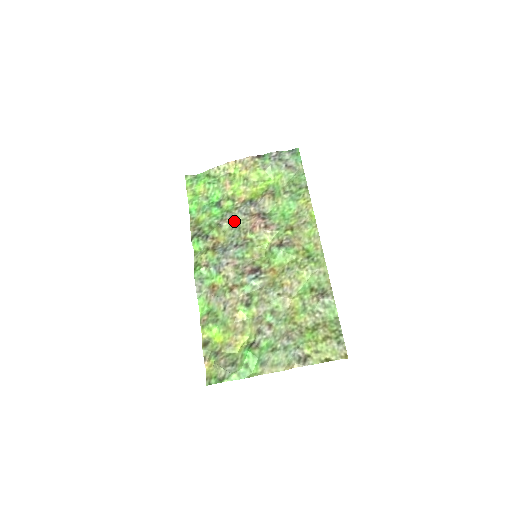
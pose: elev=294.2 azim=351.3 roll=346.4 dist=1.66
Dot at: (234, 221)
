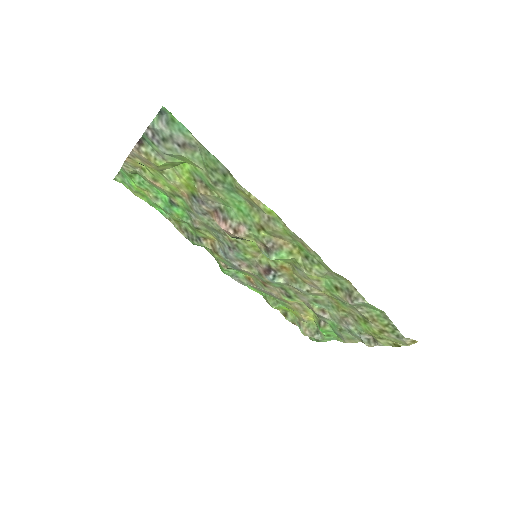
Dot at: (203, 223)
